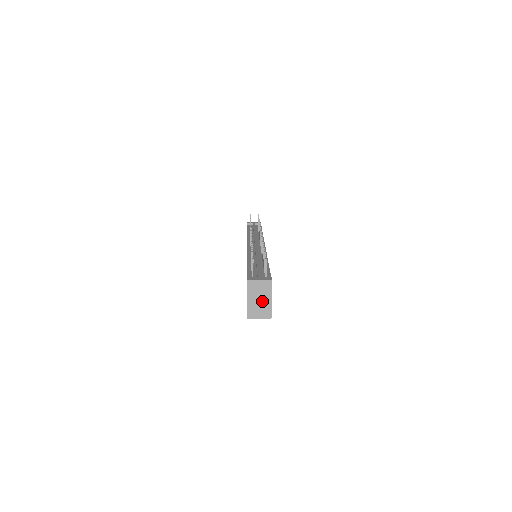
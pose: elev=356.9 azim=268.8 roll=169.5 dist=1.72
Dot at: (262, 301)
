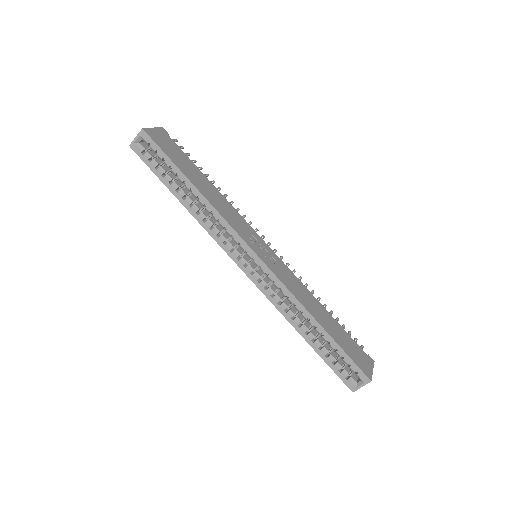
Dot at: occluded
